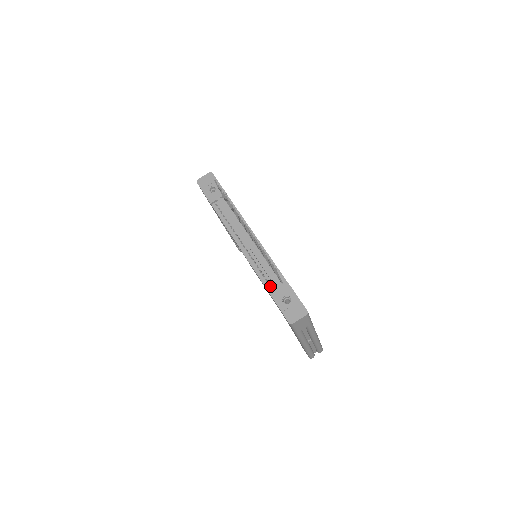
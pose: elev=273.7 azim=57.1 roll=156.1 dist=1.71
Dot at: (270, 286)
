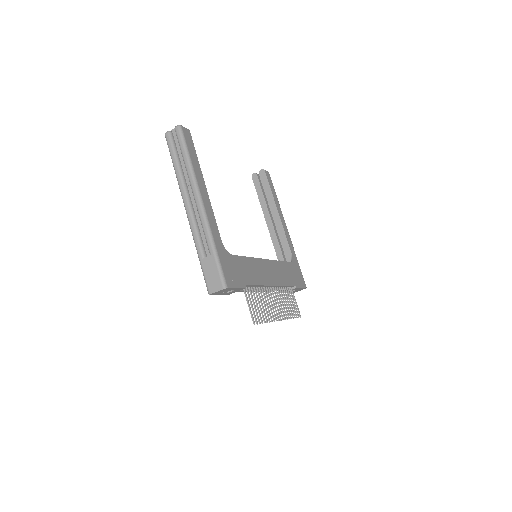
Dot at: occluded
